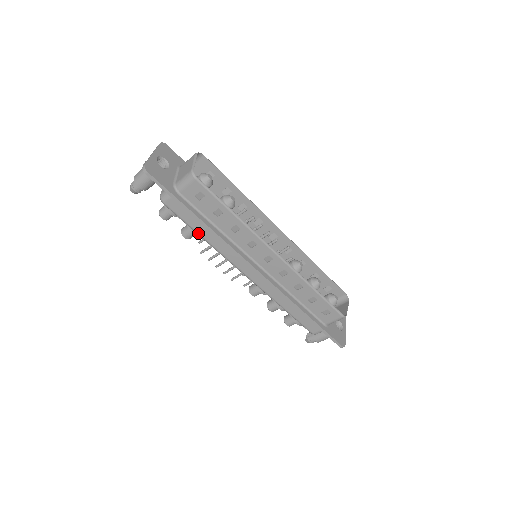
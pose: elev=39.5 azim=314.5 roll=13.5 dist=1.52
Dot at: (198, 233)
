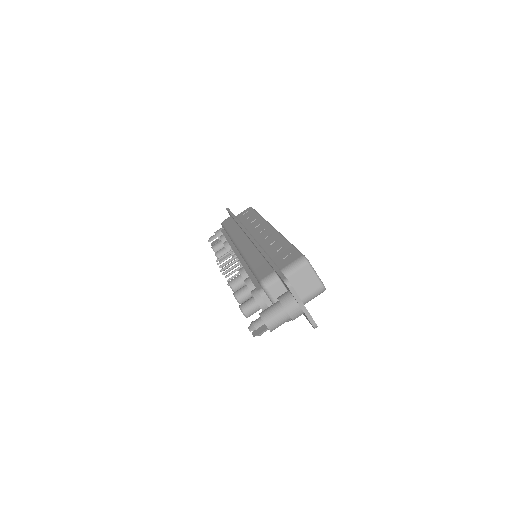
Dot at: (228, 230)
